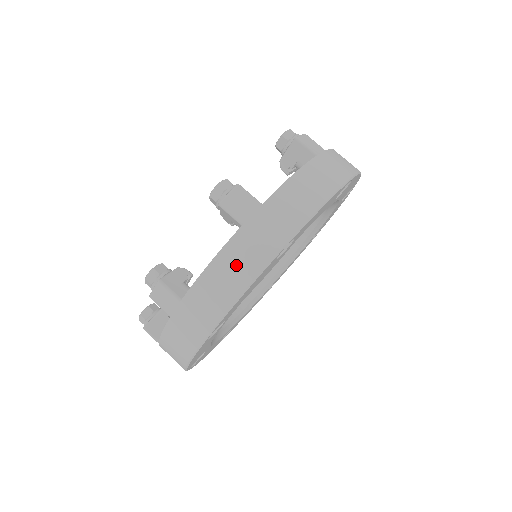
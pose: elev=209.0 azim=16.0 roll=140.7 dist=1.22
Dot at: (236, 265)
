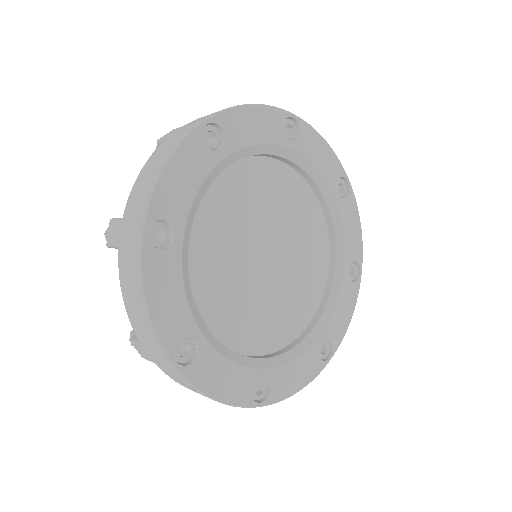
Dot at: (130, 283)
